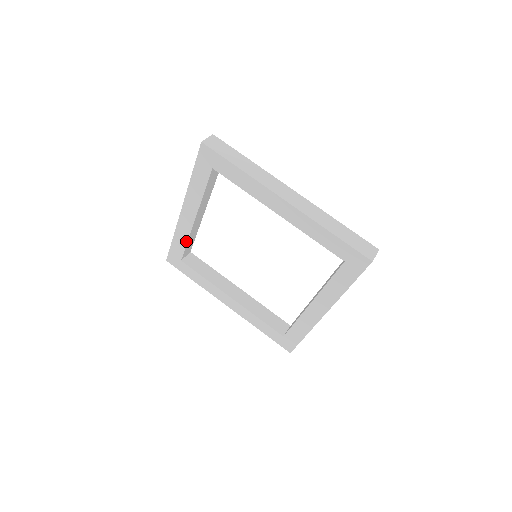
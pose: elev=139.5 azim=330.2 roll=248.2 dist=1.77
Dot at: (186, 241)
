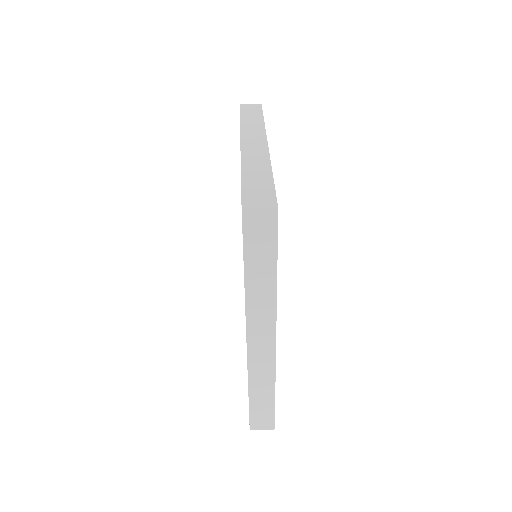
Dot at: occluded
